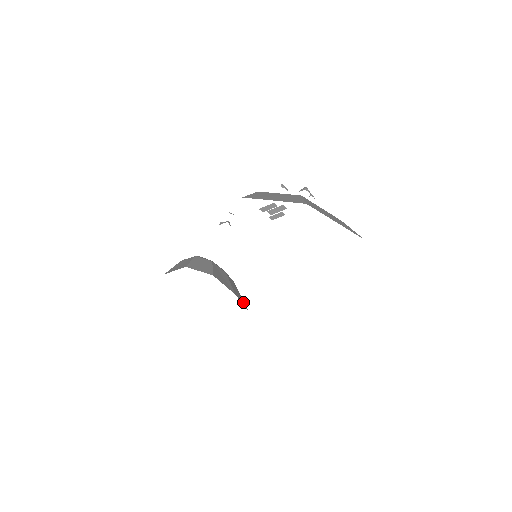
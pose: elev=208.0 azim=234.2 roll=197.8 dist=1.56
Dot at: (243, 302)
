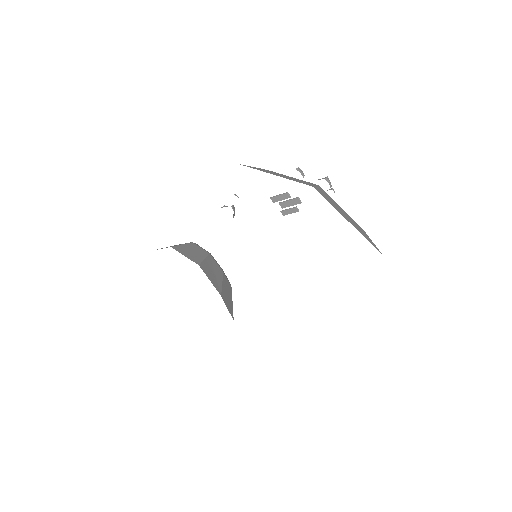
Dot at: (231, 310)
